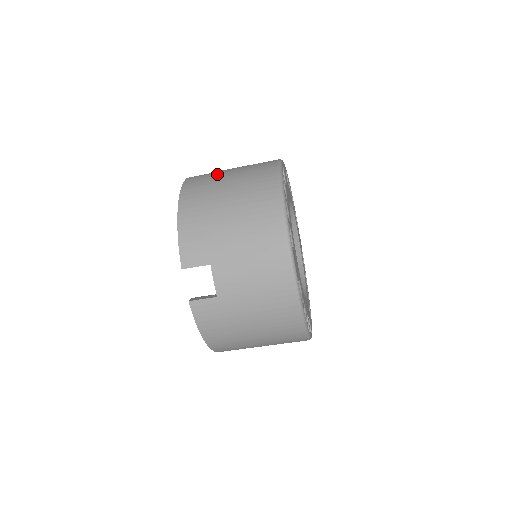
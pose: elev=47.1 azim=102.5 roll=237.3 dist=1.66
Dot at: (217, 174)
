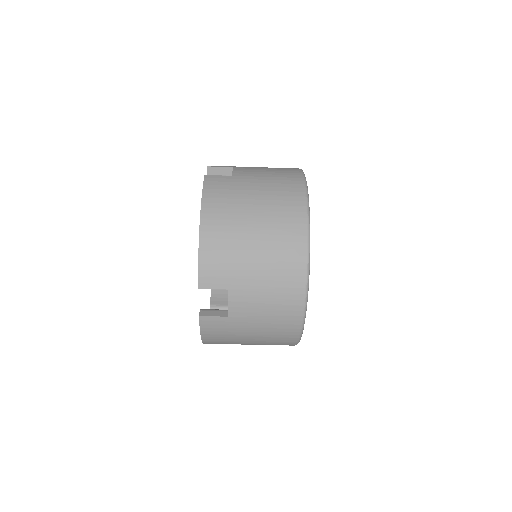
Dot at: (240, 182)
